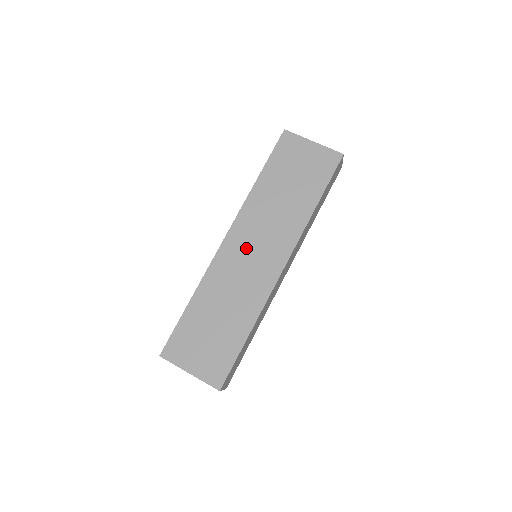
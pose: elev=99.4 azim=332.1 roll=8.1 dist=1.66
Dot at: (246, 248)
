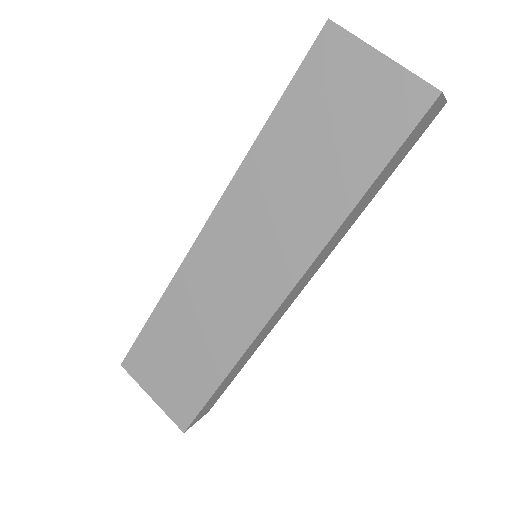
Dot at: (233, 250)
